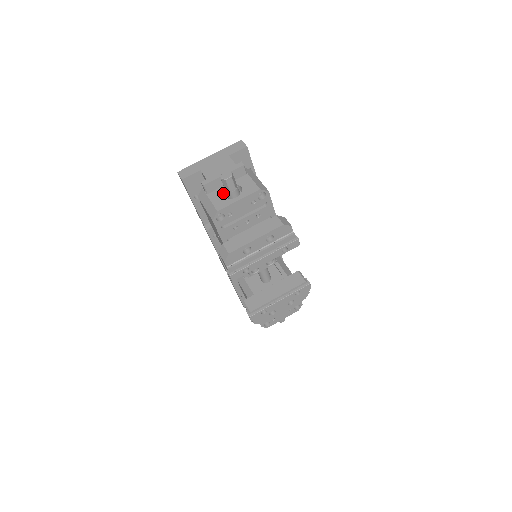
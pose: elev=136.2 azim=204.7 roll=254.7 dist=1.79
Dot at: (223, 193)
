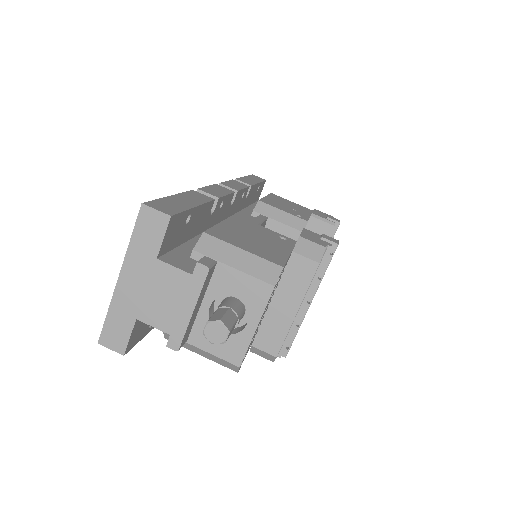
Dot at: occluded
